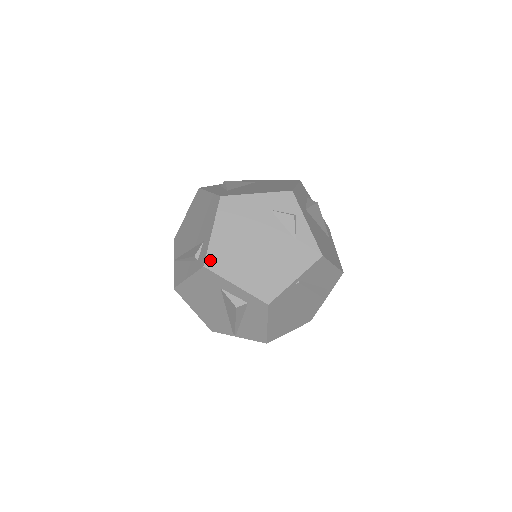
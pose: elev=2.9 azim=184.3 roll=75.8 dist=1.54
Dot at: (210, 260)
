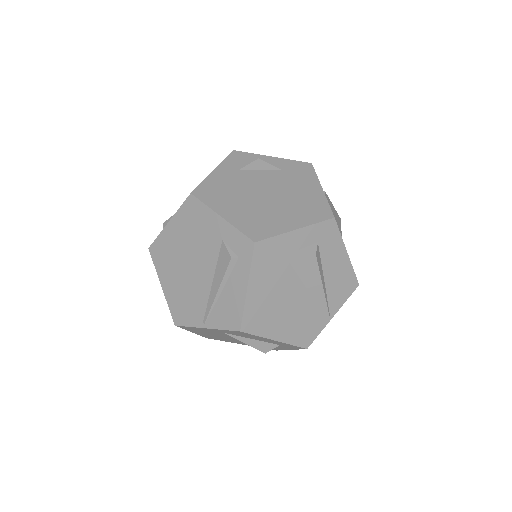
Dot at: (252, 234)
